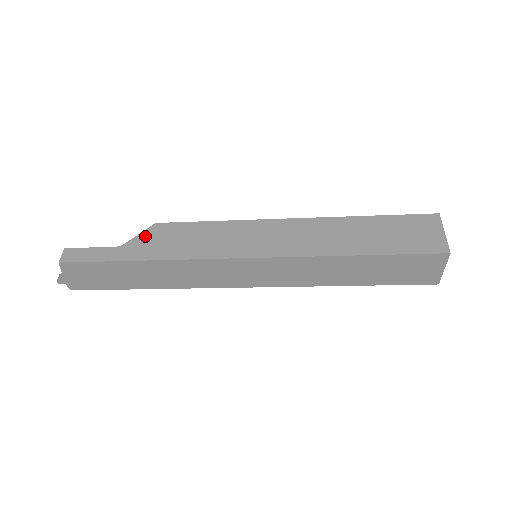
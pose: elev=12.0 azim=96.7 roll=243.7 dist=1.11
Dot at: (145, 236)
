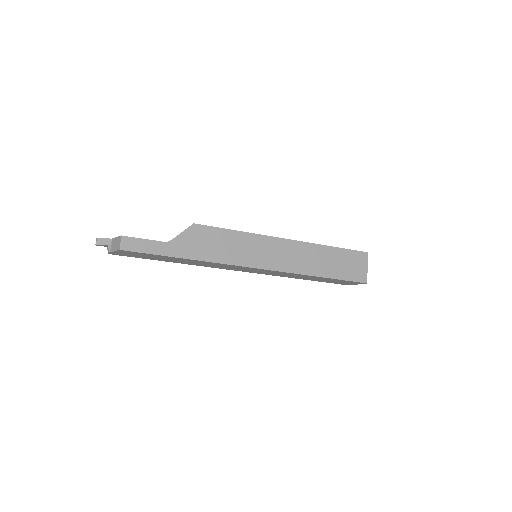
Dot at: (187, 235)
